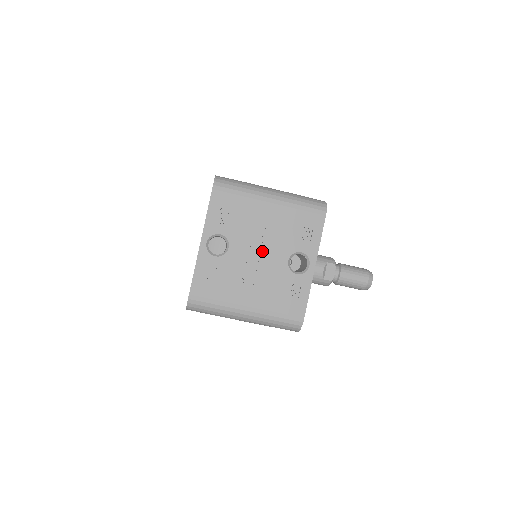
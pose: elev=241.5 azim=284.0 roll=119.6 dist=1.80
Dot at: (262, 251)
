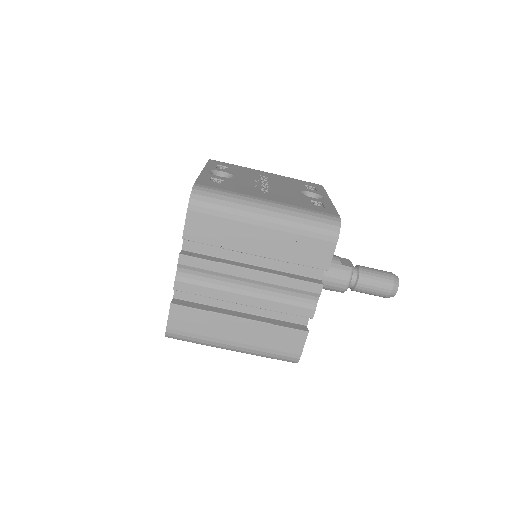
Dot at: (270, 184)
